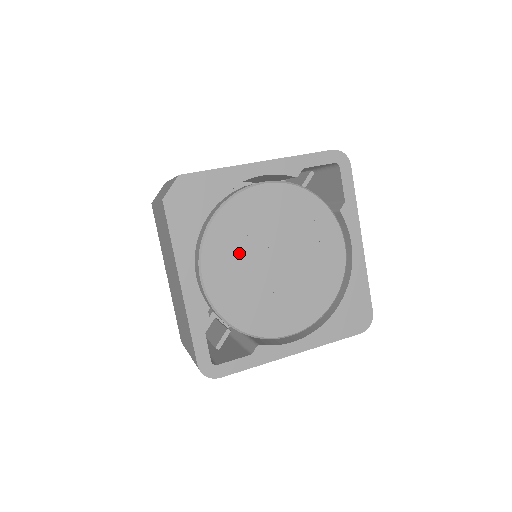
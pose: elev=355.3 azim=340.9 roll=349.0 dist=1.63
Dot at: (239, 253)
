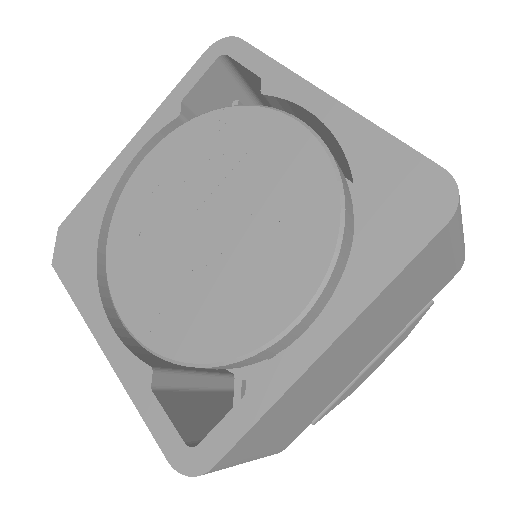
Dot at: (153, 256)
